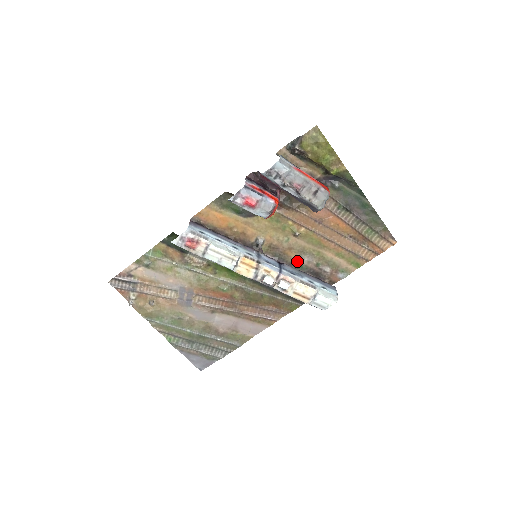
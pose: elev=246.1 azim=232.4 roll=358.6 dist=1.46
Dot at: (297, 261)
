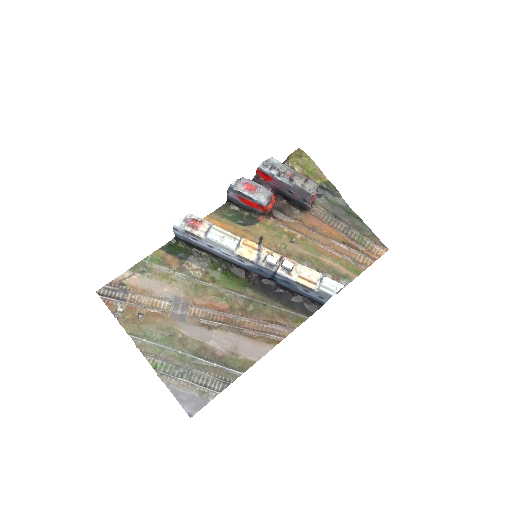
Dot at: occluded
